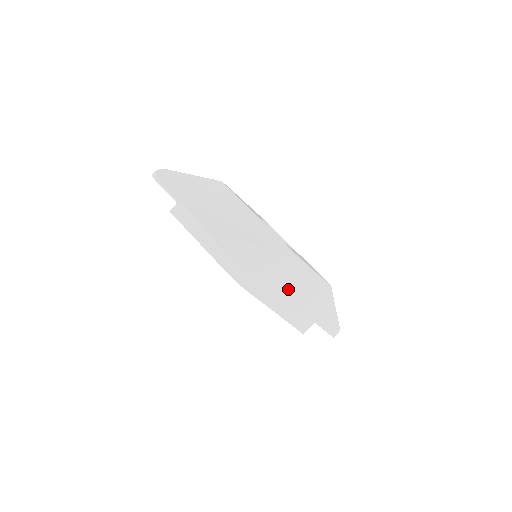
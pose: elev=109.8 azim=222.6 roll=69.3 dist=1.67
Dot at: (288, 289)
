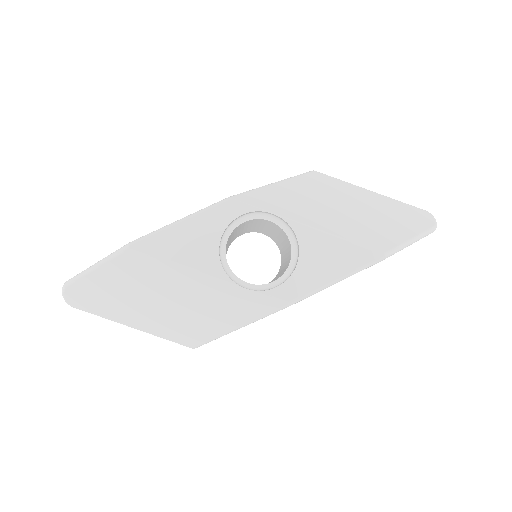
Dot at: occluded
